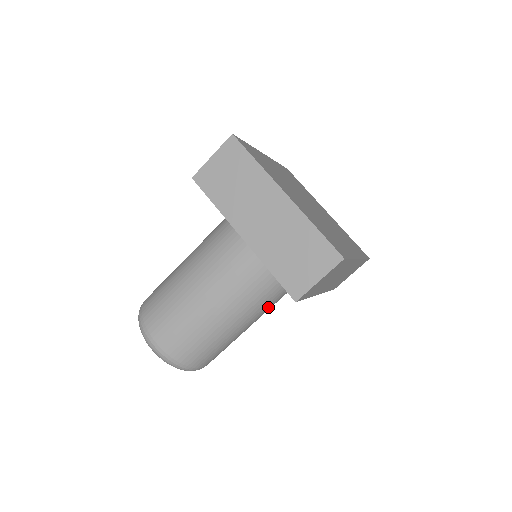
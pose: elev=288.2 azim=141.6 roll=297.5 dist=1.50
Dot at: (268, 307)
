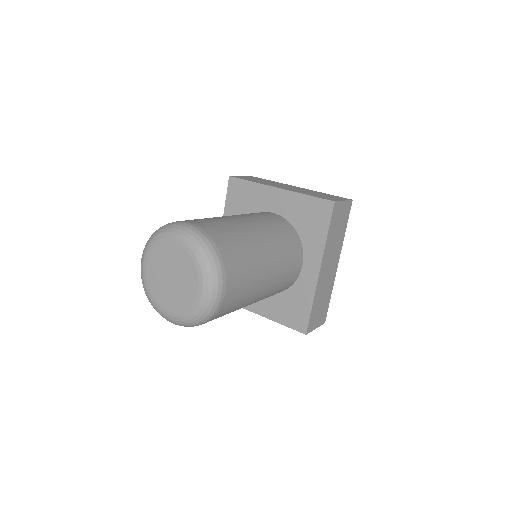
Dot at: (283, 266)
